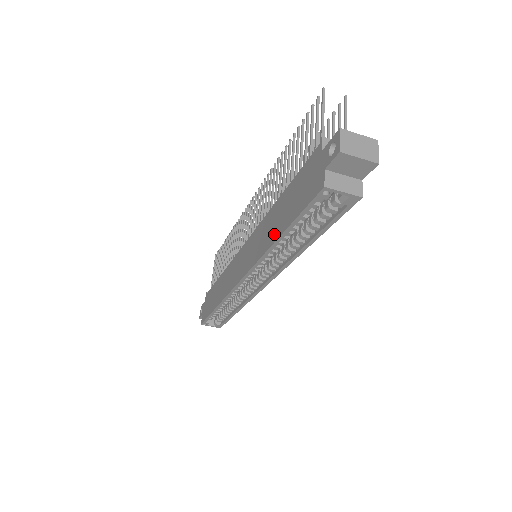
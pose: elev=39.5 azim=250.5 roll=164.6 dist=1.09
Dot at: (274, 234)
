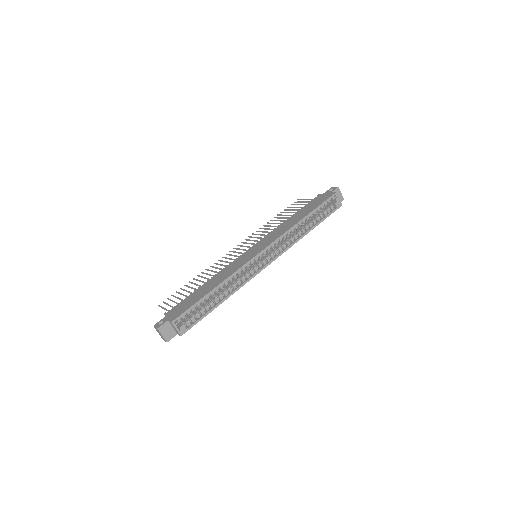
Dot at: (299, 219)
